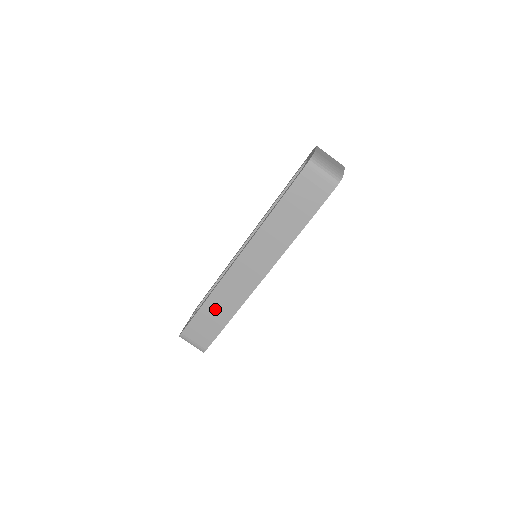
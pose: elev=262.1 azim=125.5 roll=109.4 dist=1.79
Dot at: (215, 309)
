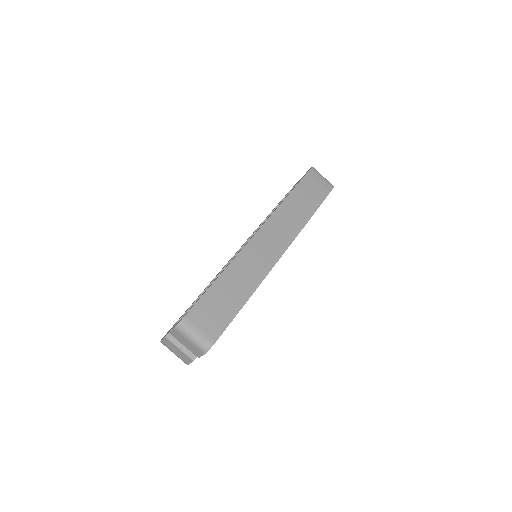
Dot at: (233, 283)
